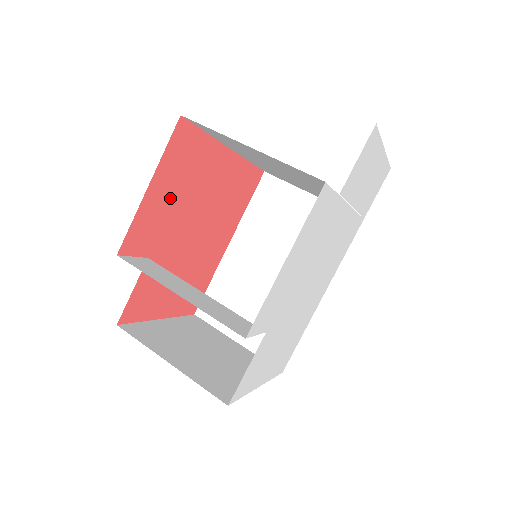
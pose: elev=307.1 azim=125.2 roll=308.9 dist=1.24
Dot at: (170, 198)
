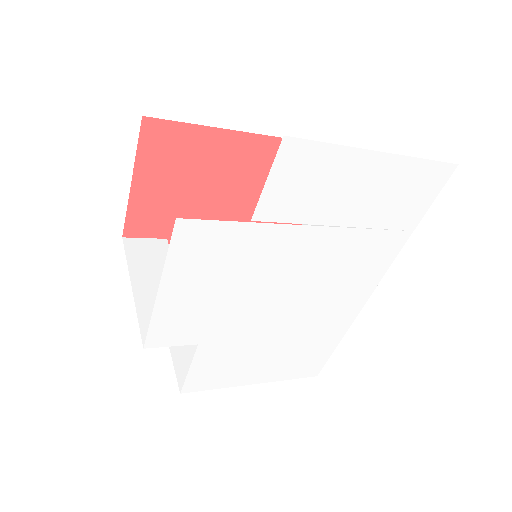
Dot at: (171, 189)
